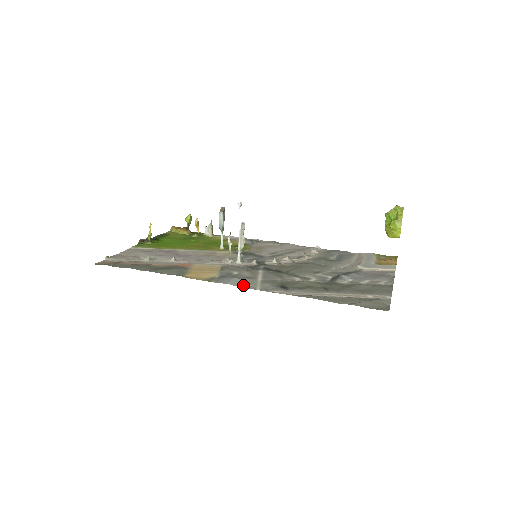
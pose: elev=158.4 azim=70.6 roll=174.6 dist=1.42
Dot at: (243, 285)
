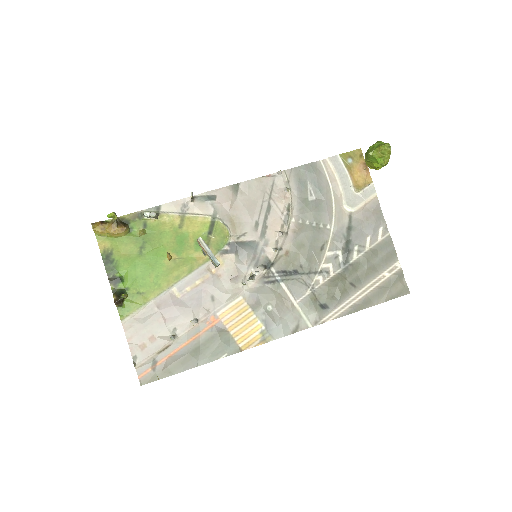
Dot at: (296, 329)
